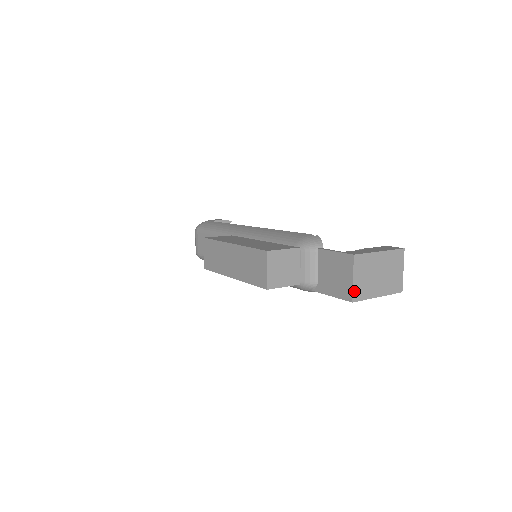
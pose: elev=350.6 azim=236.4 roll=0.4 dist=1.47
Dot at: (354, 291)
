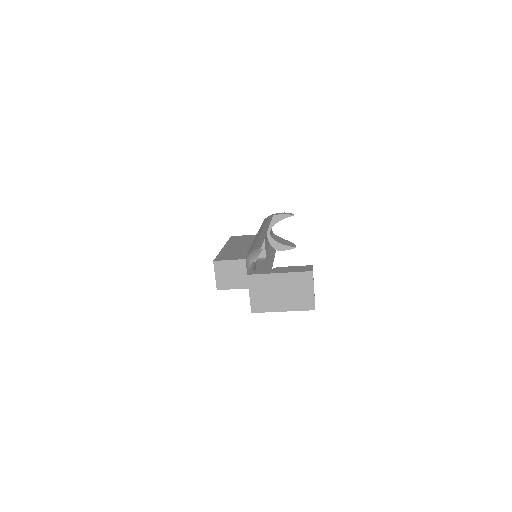
Dot at: (252, 304)
